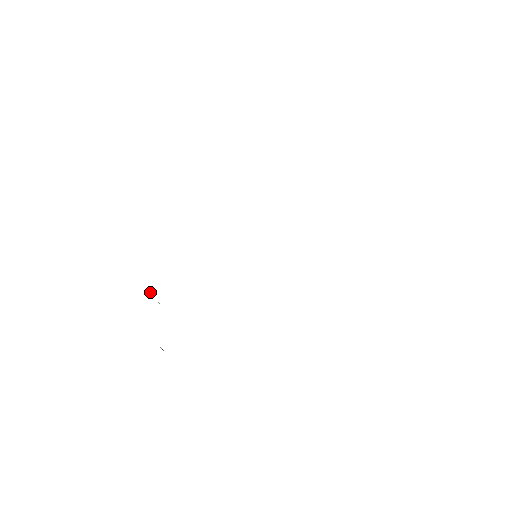
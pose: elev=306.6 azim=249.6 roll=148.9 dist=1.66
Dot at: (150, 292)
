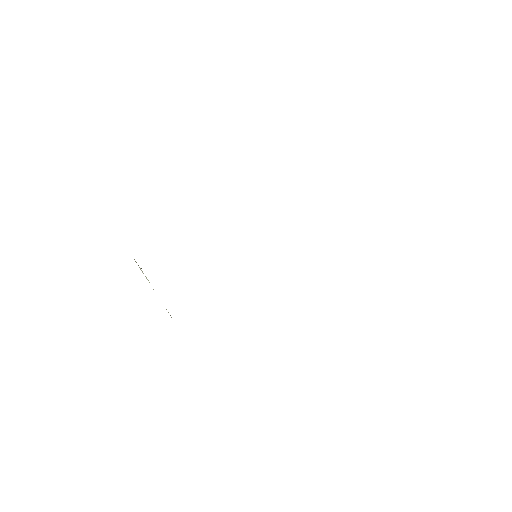
Dot at: occluded
